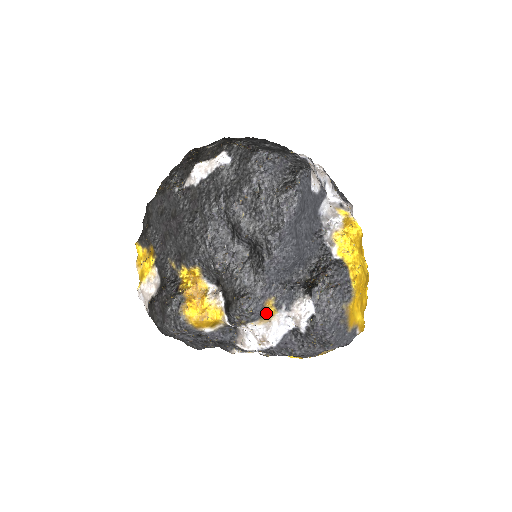
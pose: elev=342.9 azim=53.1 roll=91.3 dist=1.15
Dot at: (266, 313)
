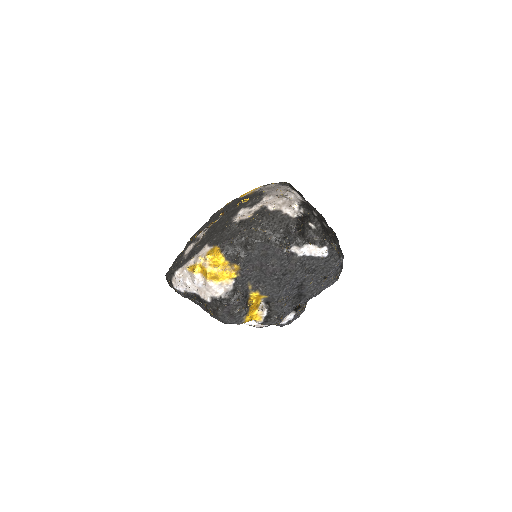
Dot at: occluded
